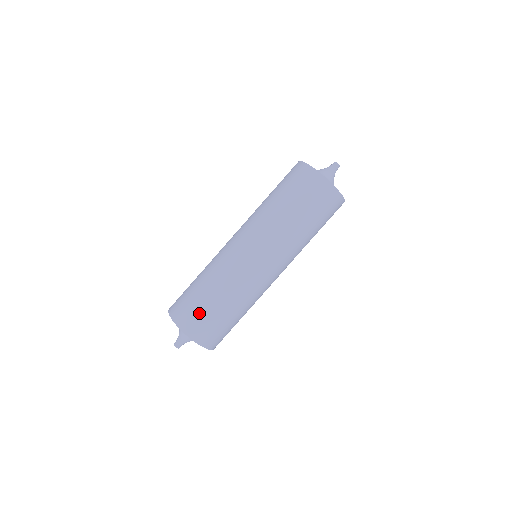
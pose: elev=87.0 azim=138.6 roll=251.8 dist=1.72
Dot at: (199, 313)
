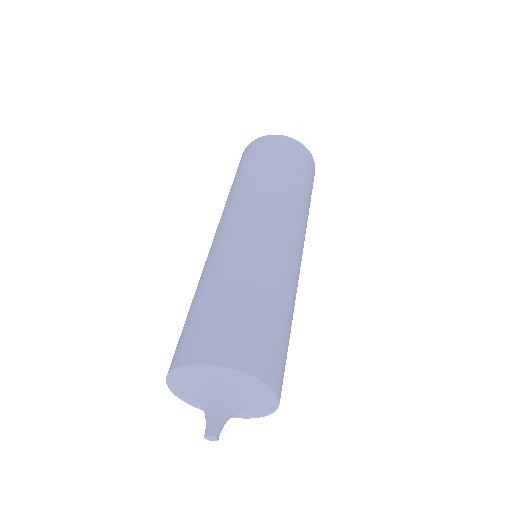
Dot at: (235, 325)
